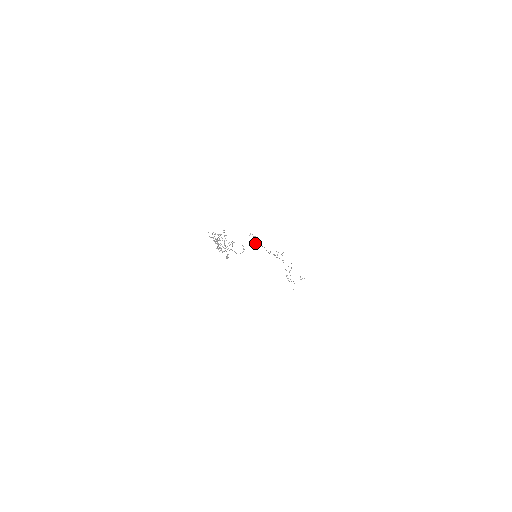
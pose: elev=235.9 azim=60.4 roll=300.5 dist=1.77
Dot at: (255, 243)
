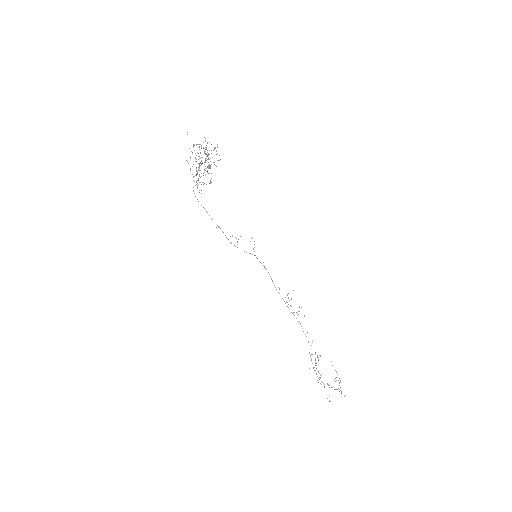
Dot at: (254, 251)
